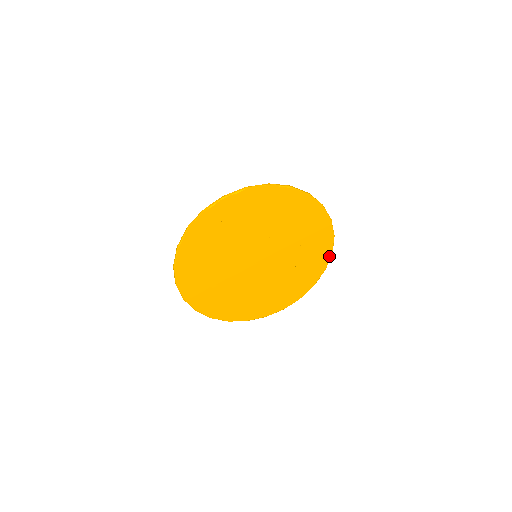
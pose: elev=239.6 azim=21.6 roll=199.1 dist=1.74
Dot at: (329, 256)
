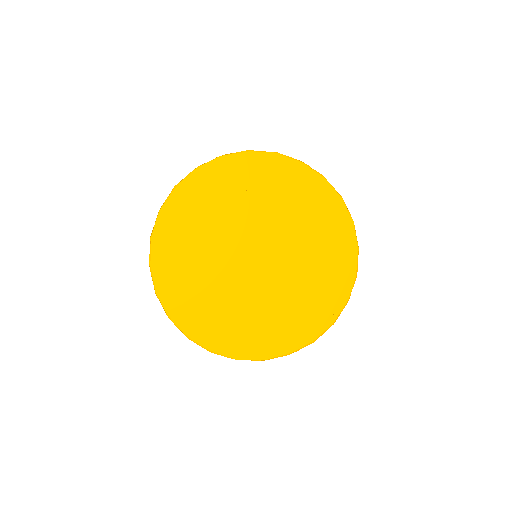
Dot at: (351, 227)
